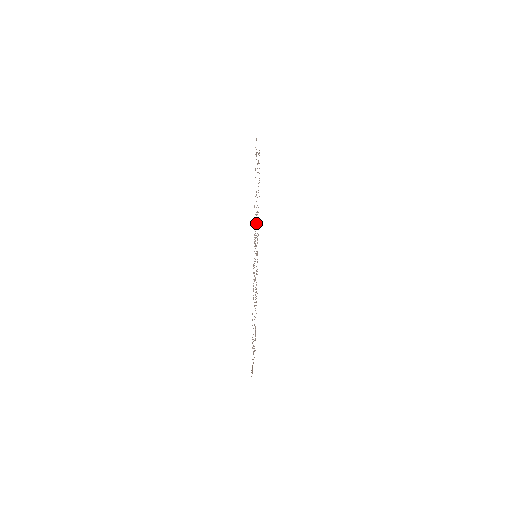
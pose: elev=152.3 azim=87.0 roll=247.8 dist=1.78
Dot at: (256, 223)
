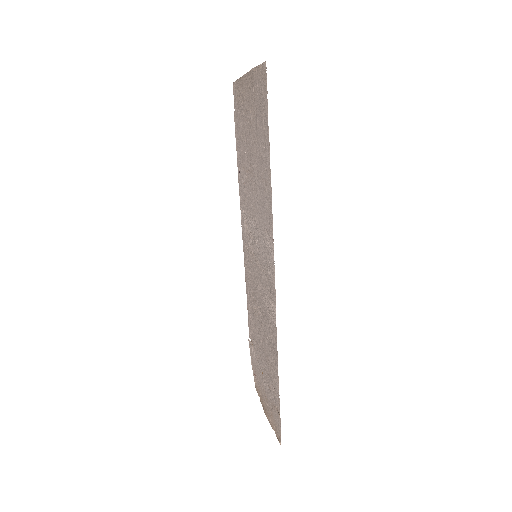
Dot at: (254, 207)
